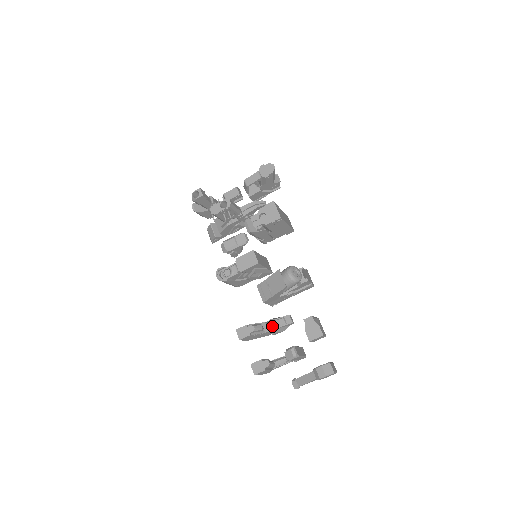
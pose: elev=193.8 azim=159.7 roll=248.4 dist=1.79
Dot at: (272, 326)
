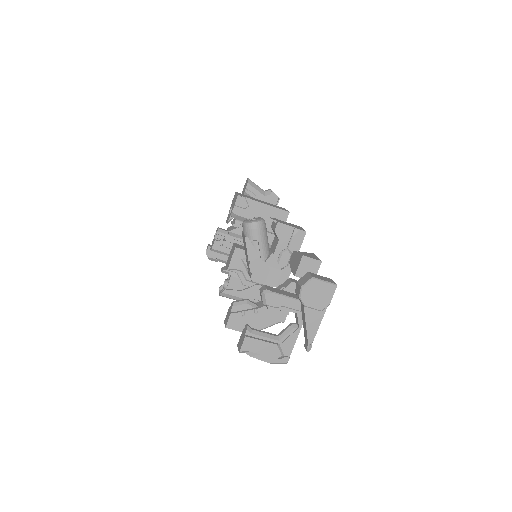
Dot at: occluded
